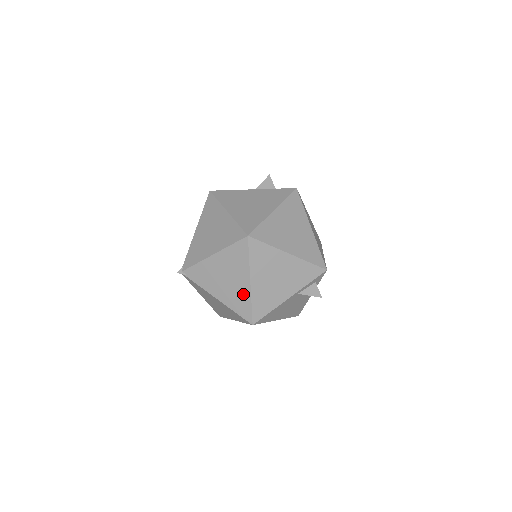
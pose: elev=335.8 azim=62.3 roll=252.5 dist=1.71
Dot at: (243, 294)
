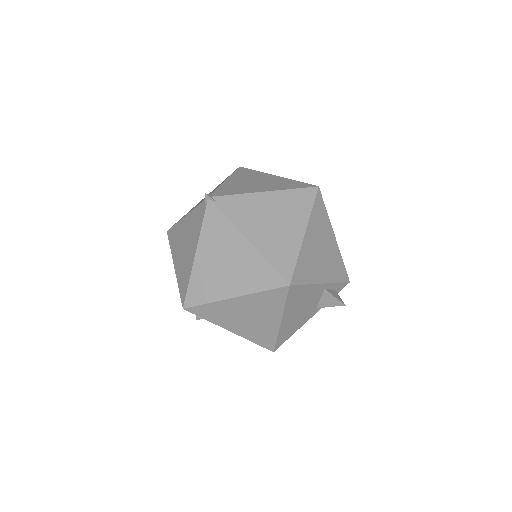
Dot at: (290, 244)
